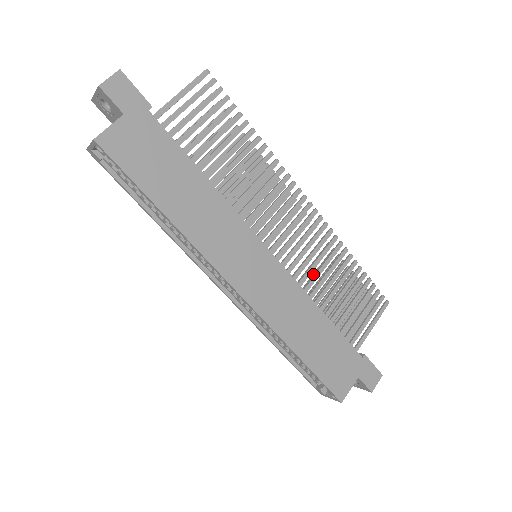
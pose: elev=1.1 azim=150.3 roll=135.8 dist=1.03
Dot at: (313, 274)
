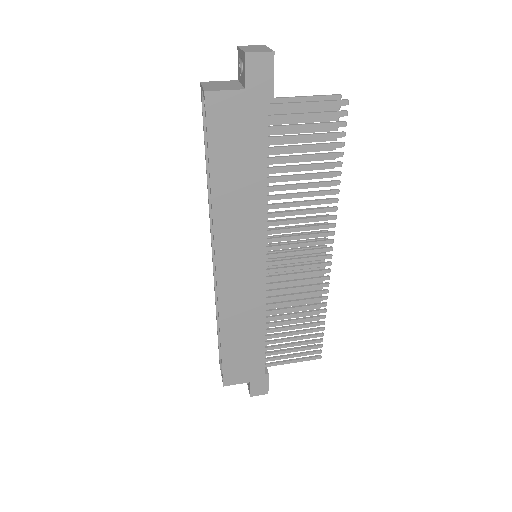
Dot at: occluded
